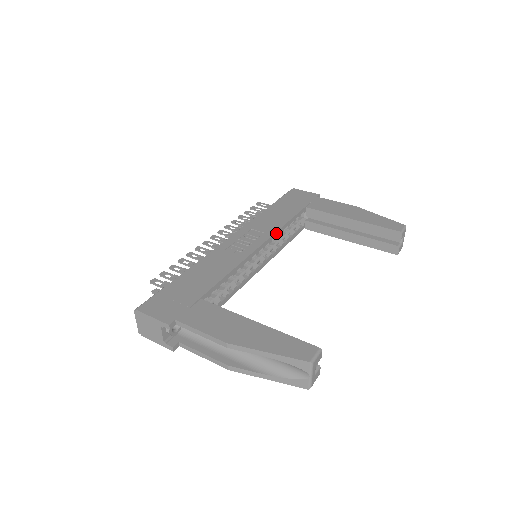
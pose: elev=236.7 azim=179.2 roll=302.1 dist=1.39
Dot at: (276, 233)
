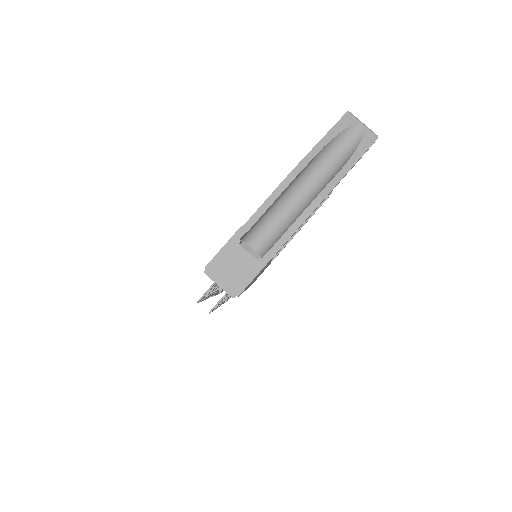
Dot at: occluded
